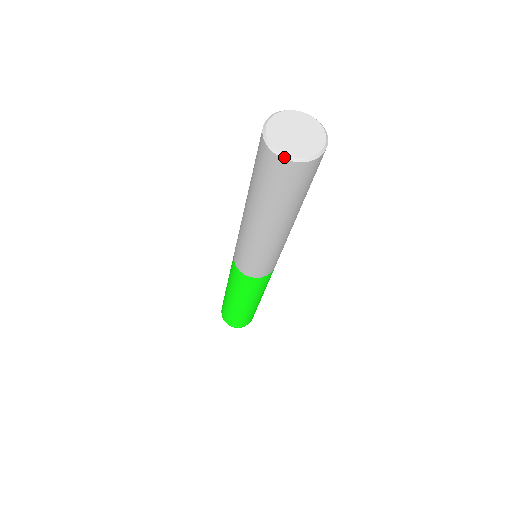
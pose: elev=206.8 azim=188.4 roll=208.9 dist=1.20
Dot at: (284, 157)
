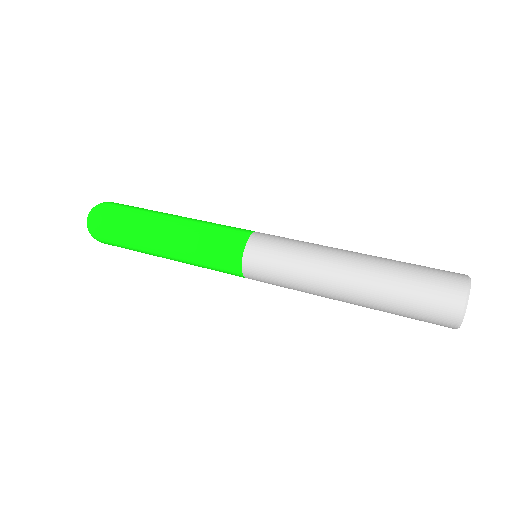
Dot at: (460, 325)
